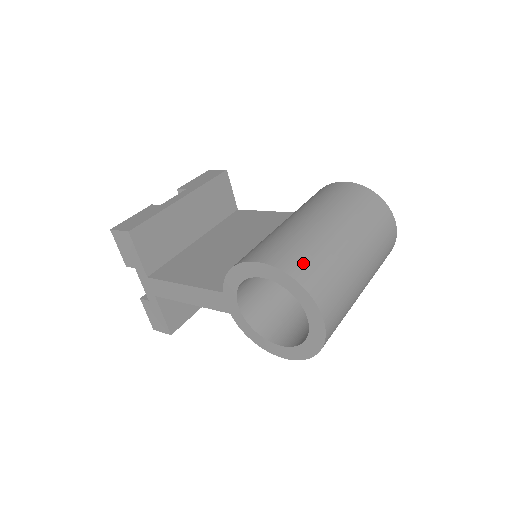
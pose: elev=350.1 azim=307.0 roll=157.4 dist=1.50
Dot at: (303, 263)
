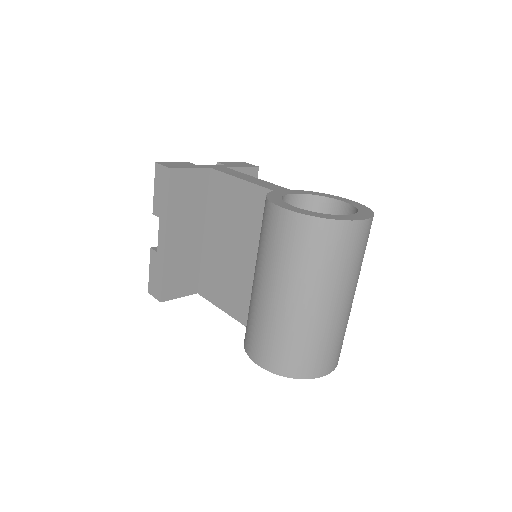
Dot at: (287, 360)
